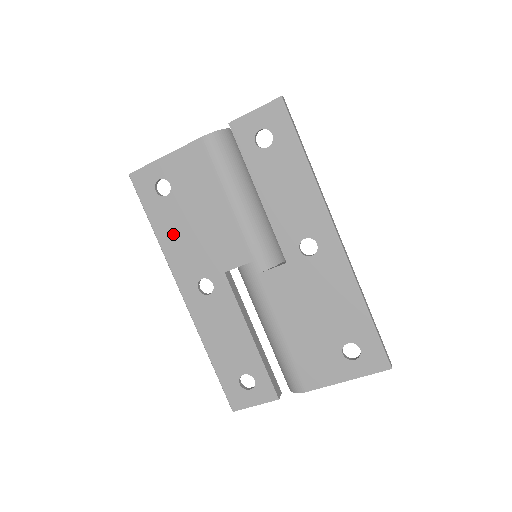
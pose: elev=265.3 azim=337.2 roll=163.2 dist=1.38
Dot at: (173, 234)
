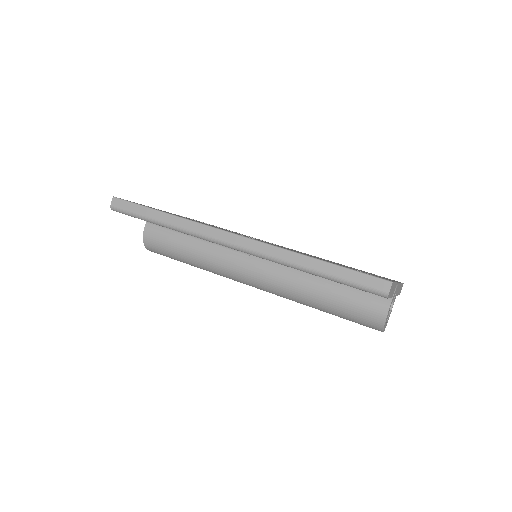
Dot at: (186, 218)
